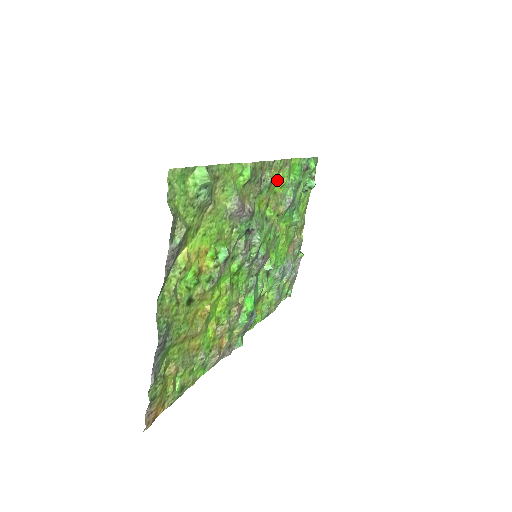
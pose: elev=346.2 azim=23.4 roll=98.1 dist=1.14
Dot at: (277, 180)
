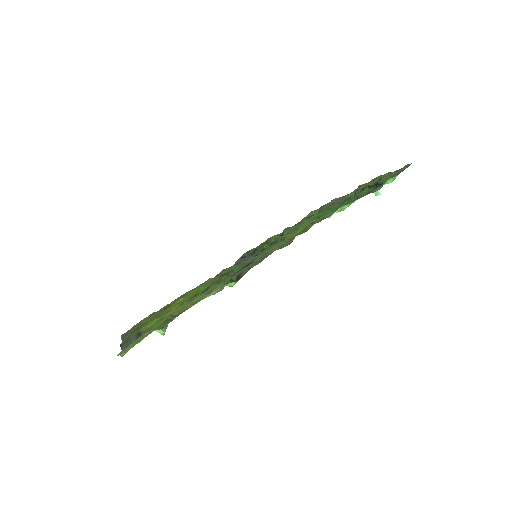
Dot at: (305, 226)
